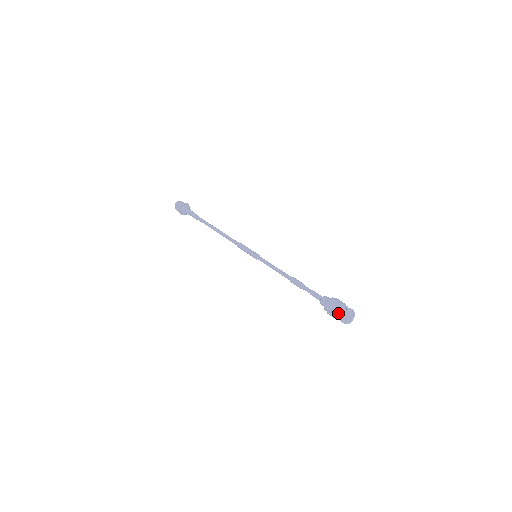
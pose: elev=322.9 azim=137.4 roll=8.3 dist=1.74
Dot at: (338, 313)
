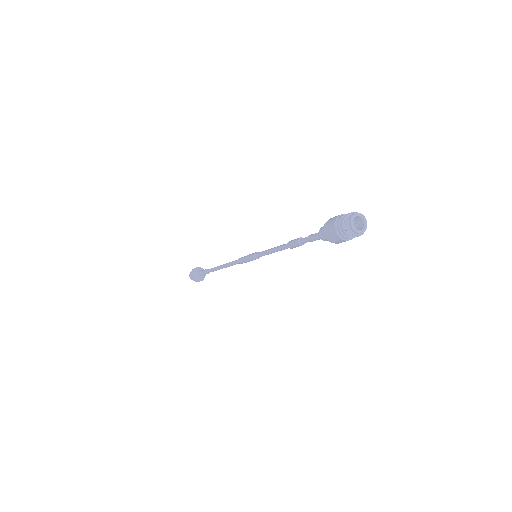
Dot at: (338, 227)
